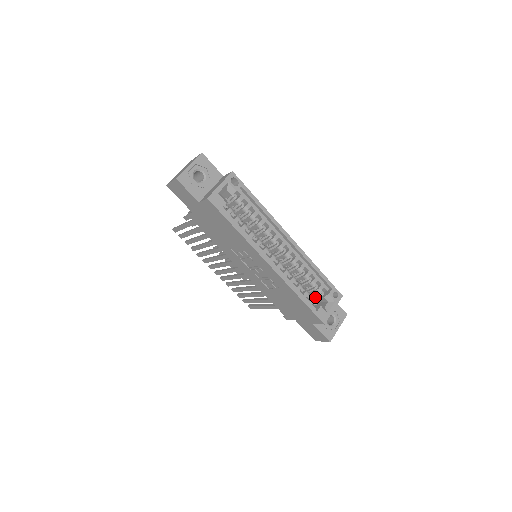
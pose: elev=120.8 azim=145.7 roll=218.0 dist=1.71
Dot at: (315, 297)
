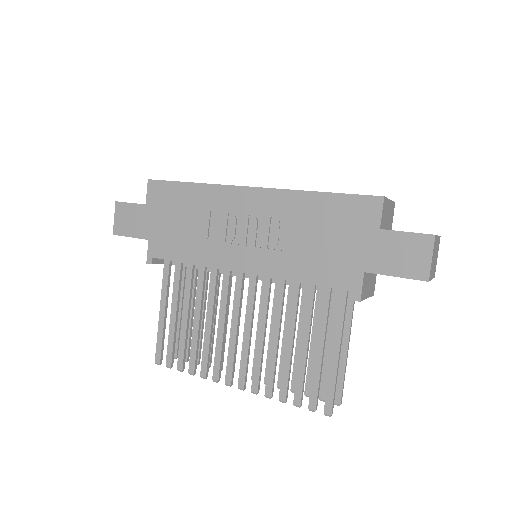
Dot at: occluded
